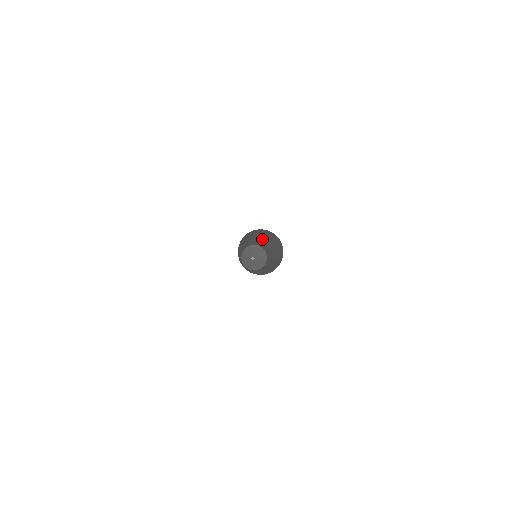
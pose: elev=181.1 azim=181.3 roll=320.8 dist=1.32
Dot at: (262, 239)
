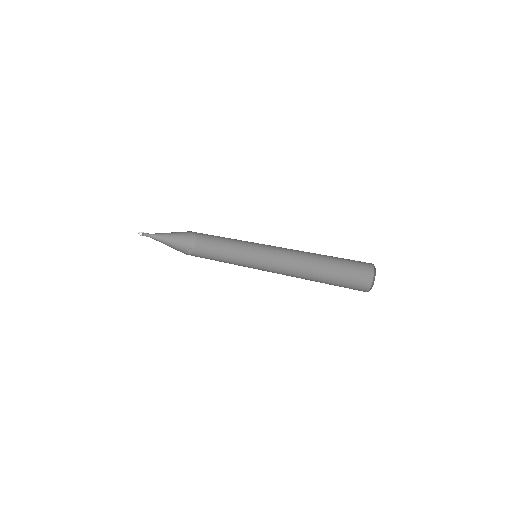
Dot at: occluded
